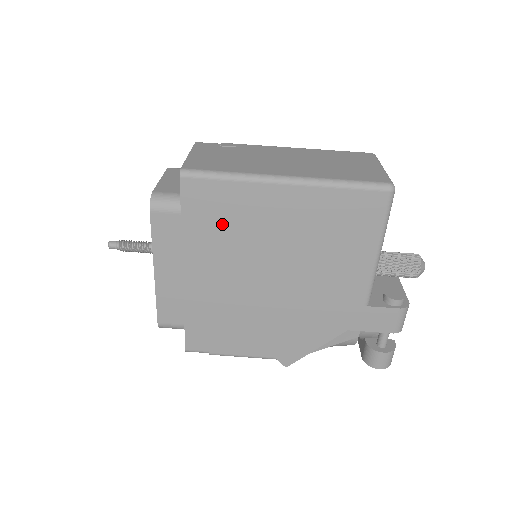
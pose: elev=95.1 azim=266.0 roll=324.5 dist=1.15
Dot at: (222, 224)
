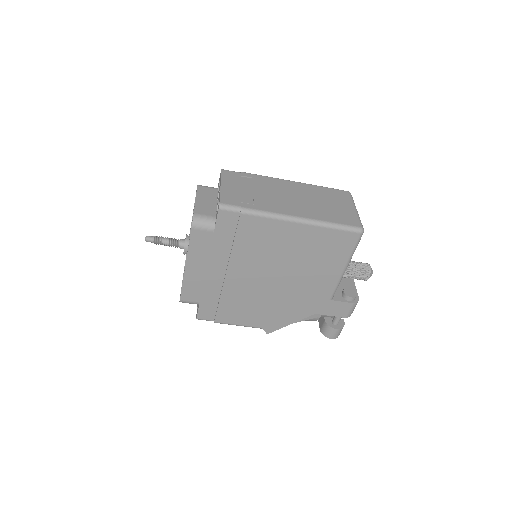
Dot at: (242, 242)
